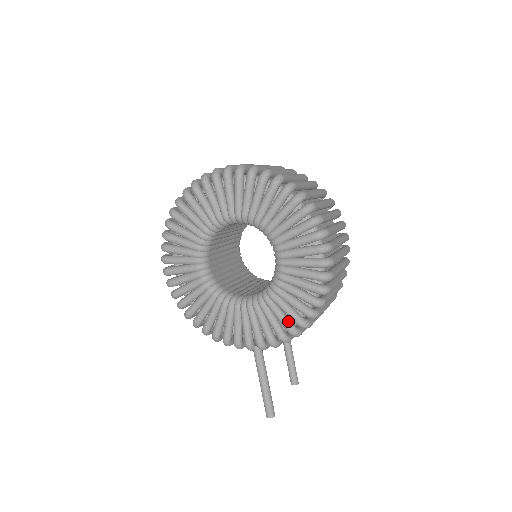
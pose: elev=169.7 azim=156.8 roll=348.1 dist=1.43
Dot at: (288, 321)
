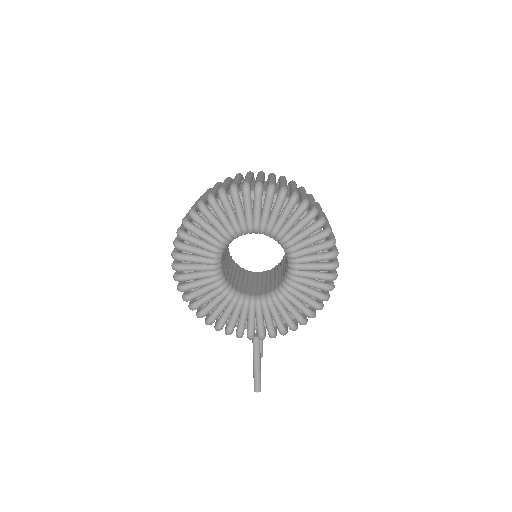
Dot at: (291, 319)
